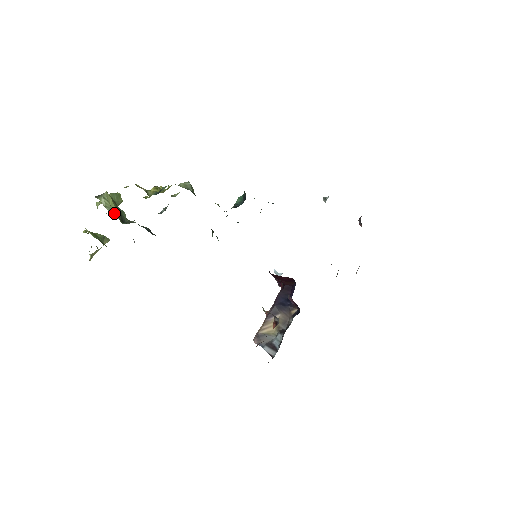
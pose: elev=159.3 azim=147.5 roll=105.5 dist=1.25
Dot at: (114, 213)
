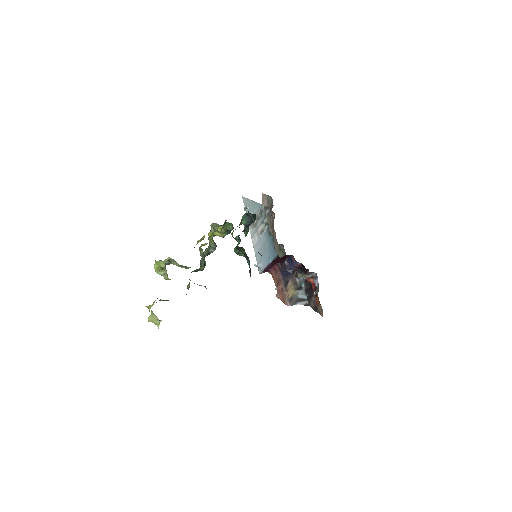
Dot at: (190, 267)
